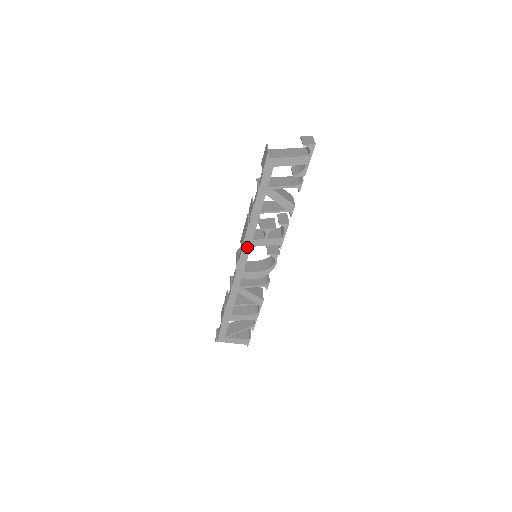
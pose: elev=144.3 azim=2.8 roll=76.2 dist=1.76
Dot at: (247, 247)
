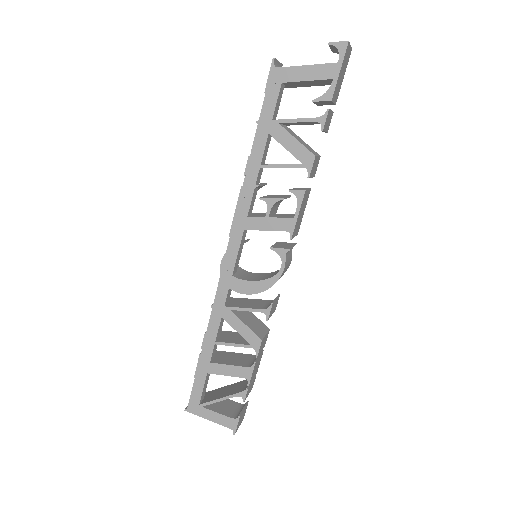
Dot at: (238, 230)
